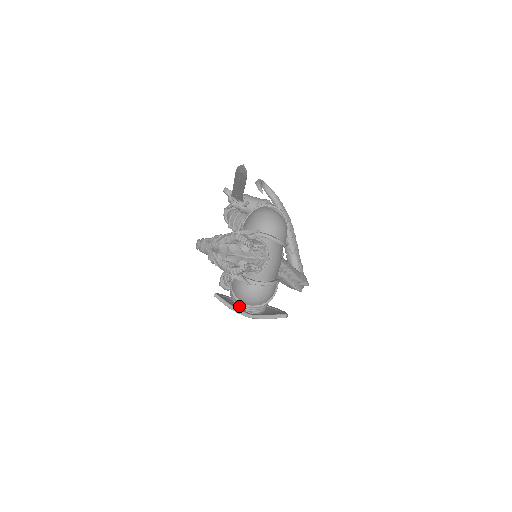
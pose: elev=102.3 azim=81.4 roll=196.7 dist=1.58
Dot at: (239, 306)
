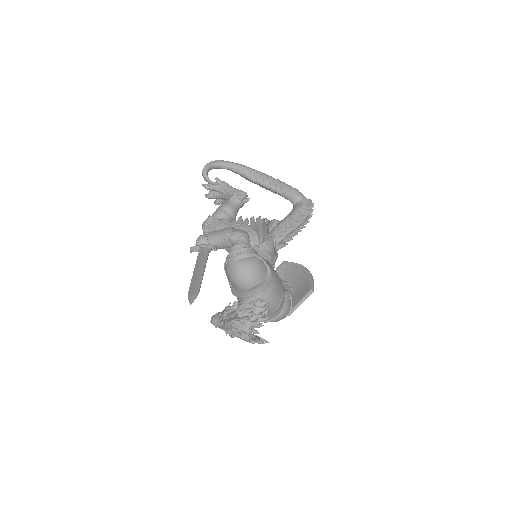
Dot at: occluded
